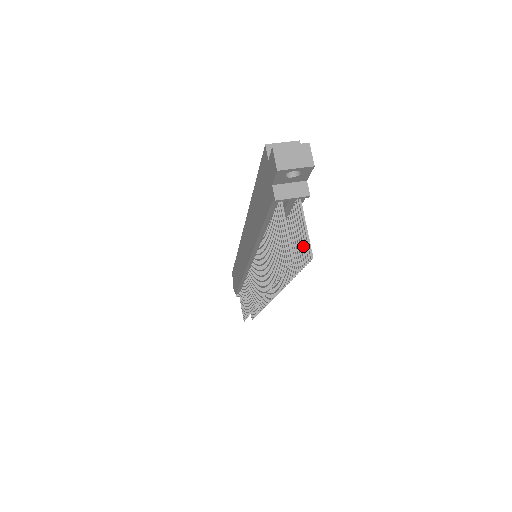
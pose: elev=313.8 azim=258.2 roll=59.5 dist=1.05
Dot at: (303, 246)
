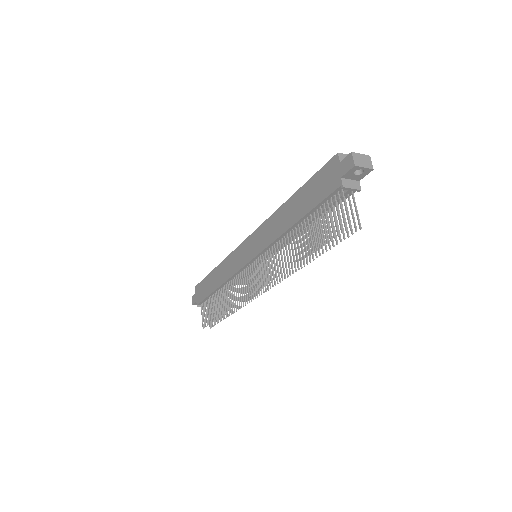
Dot at: occluded
